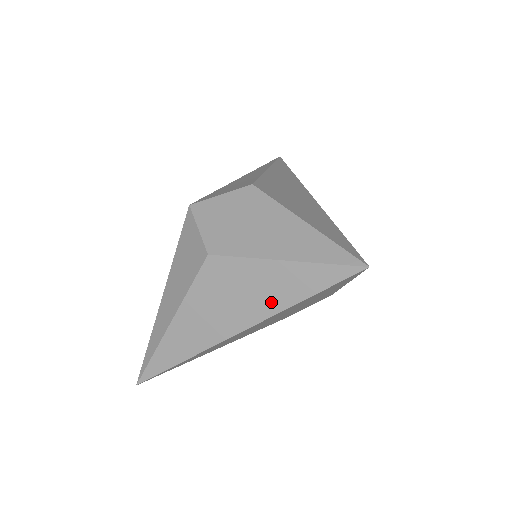
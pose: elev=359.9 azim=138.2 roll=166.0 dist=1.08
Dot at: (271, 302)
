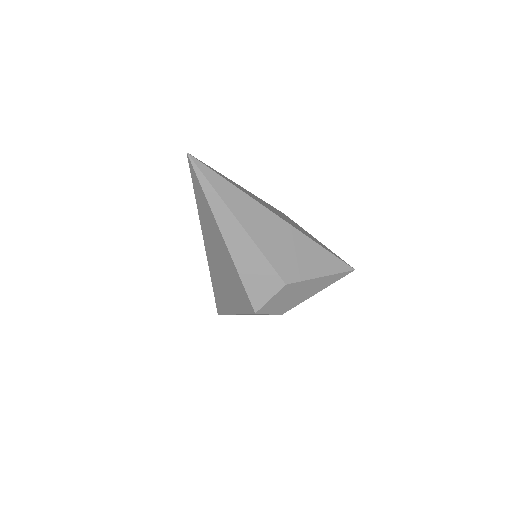
Dot at: occluded
